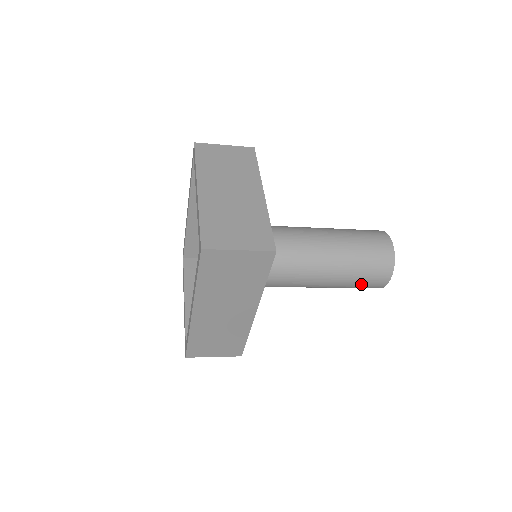
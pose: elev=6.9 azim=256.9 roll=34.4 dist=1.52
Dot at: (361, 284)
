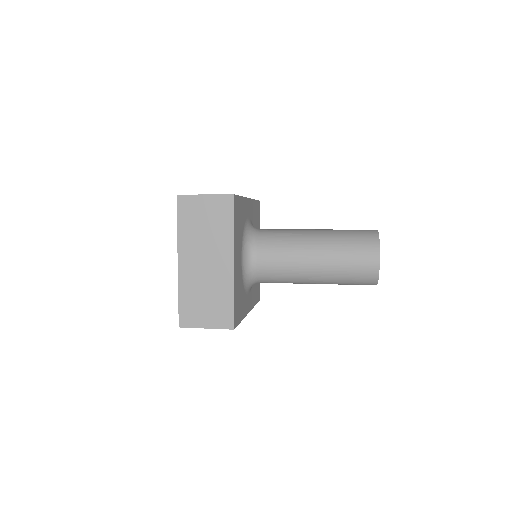
Dot at: occluded
